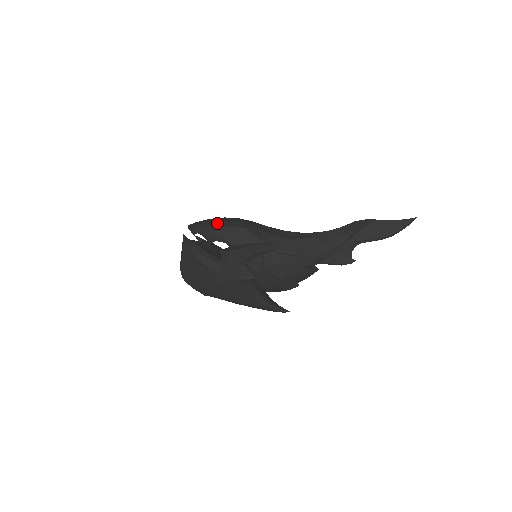
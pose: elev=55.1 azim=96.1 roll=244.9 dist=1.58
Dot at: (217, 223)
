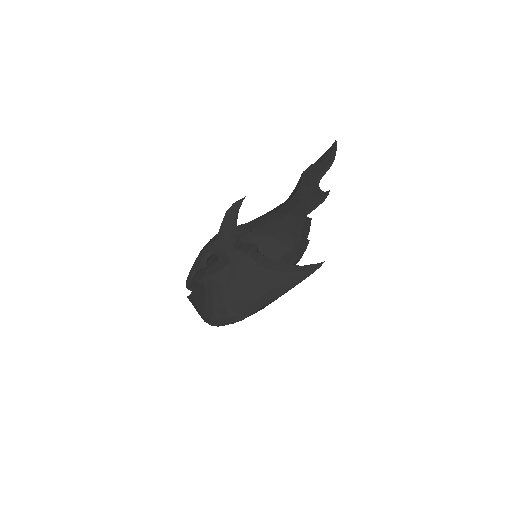
Dot at: occluded
